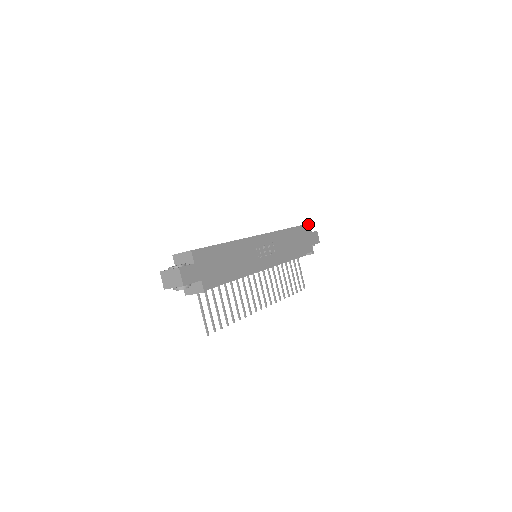
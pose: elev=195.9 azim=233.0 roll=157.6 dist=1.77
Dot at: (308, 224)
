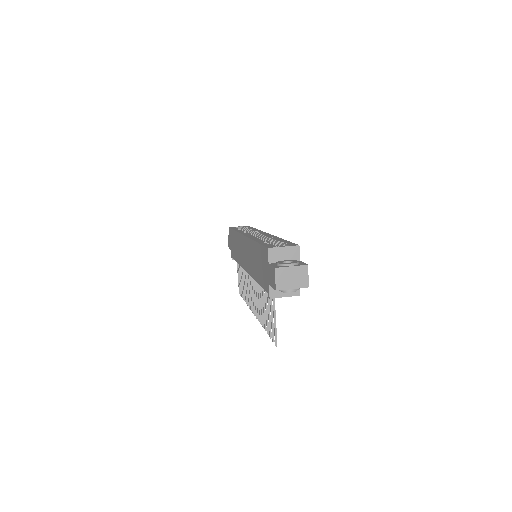
Dot at: occluded
